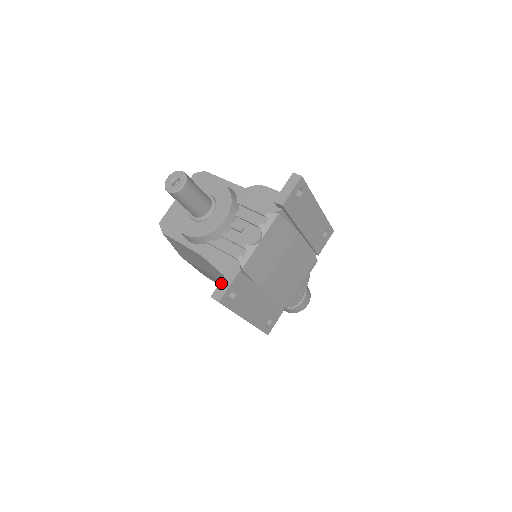
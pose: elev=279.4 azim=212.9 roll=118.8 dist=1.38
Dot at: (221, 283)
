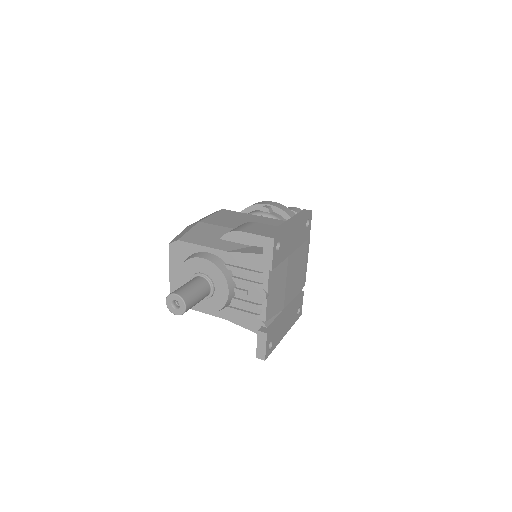
Dot at: (258, 346)
